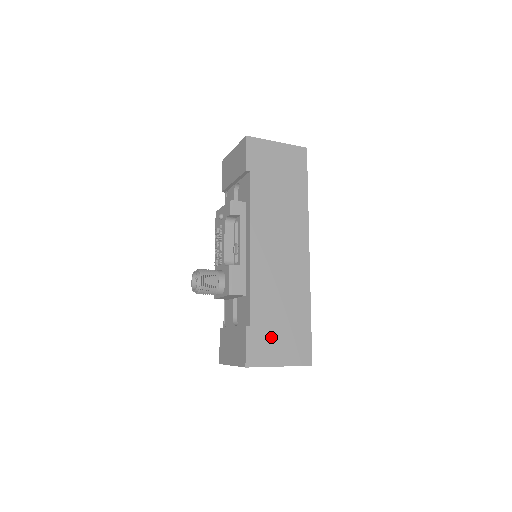
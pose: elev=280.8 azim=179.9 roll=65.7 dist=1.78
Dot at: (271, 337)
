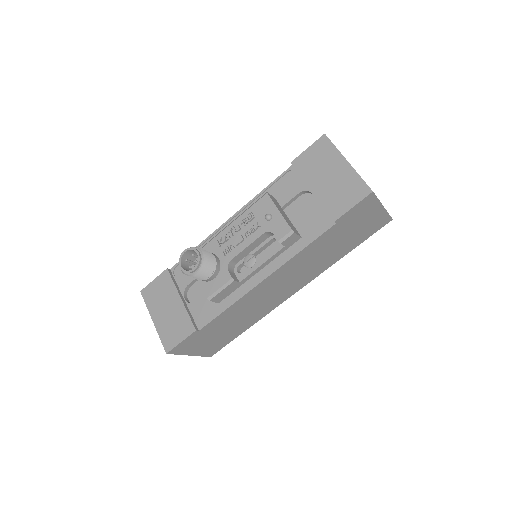
Dot at: (205, 339)
